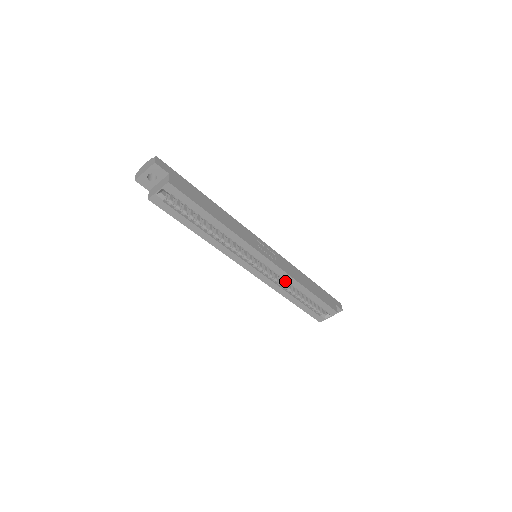
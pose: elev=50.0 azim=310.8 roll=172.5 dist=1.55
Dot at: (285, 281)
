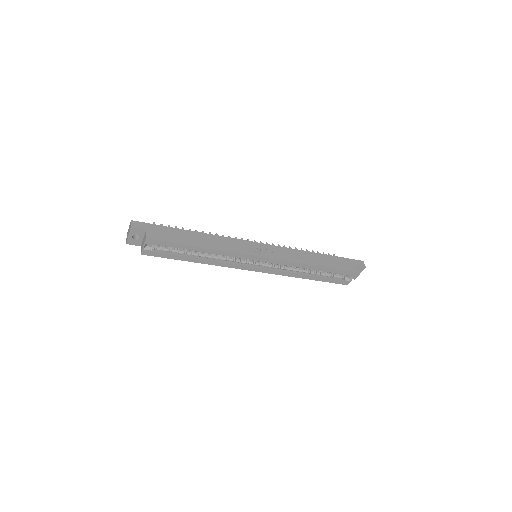
Dot at: occluded
